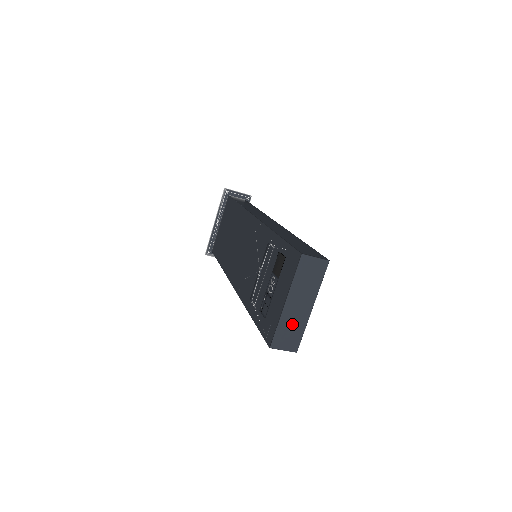
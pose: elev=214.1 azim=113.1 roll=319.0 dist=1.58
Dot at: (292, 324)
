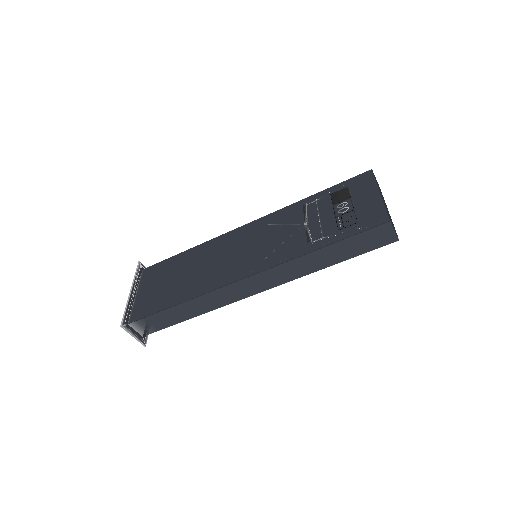
Dot at: occluded
